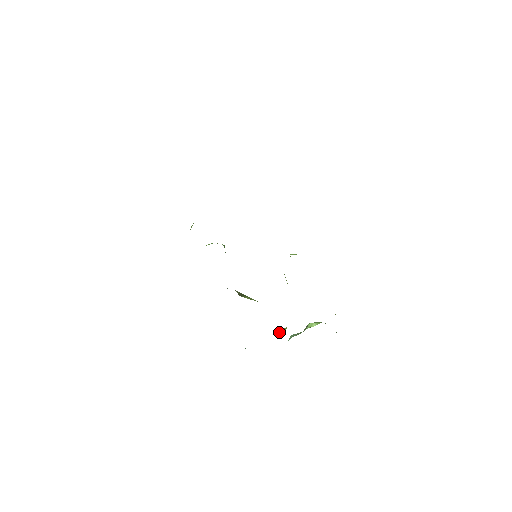
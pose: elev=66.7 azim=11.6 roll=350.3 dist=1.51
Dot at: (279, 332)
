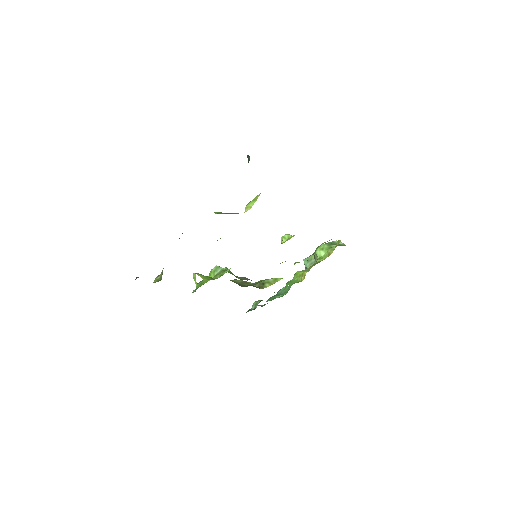
Dot at: occluded
